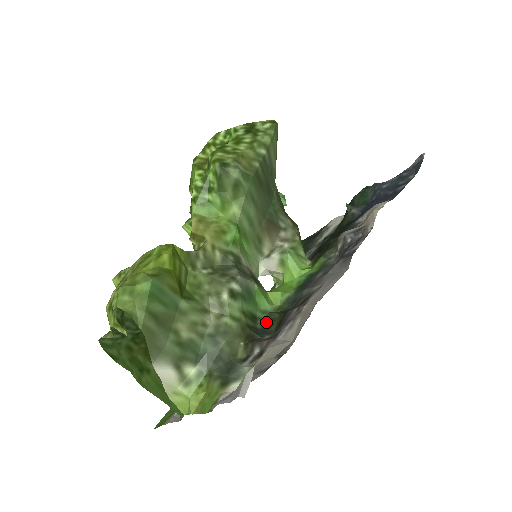
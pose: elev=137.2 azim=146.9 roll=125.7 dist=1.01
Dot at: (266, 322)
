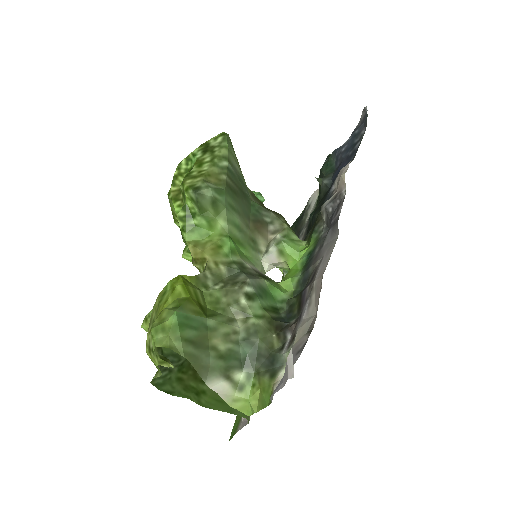
Dot at: (288, 309)
